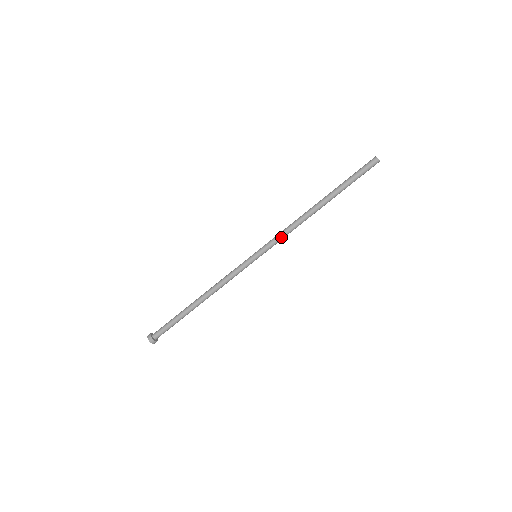
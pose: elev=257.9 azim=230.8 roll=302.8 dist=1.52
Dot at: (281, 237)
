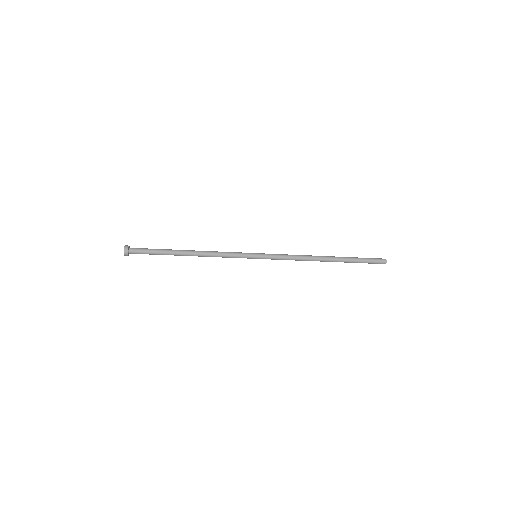
Dot at: occluded
